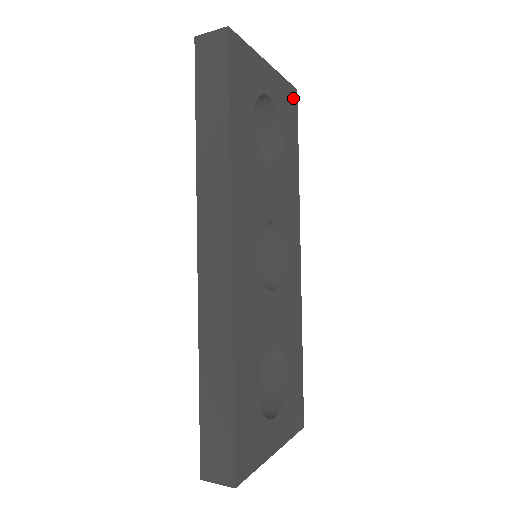
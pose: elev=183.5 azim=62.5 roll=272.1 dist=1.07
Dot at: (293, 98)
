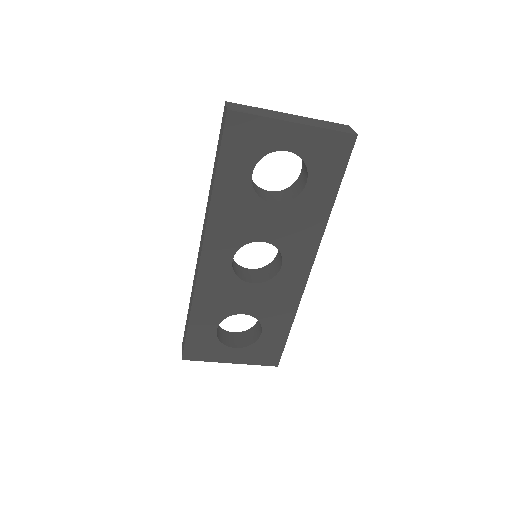
Dot at: (344, 144)
